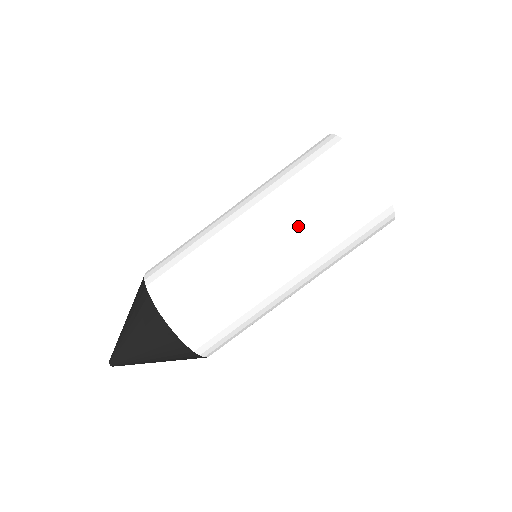
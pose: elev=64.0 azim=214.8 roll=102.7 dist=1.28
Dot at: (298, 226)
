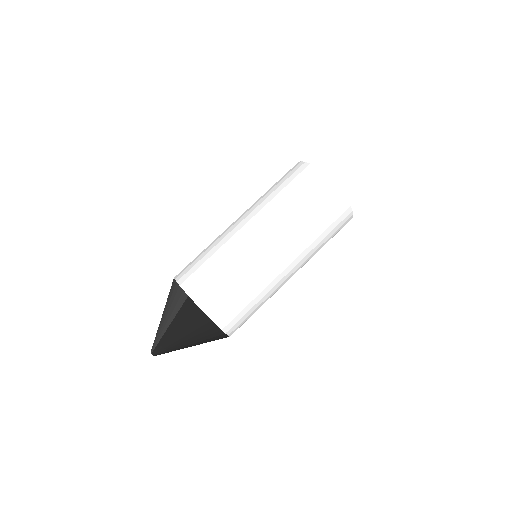
Dot at: (307, 250)
